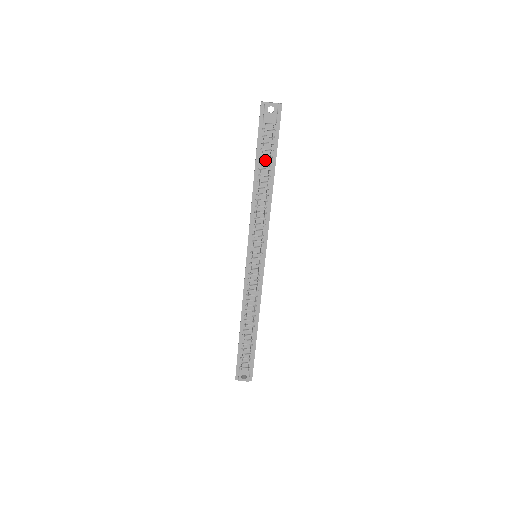
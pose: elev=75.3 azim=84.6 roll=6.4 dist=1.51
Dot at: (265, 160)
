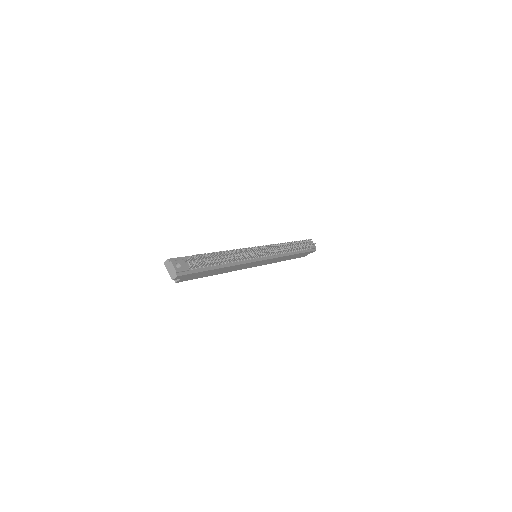
Dot at: occluded
